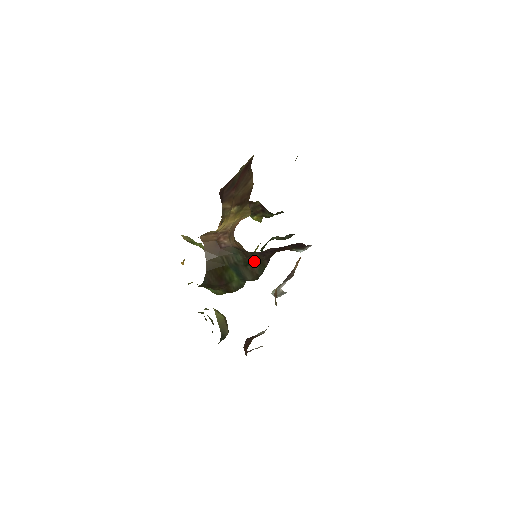
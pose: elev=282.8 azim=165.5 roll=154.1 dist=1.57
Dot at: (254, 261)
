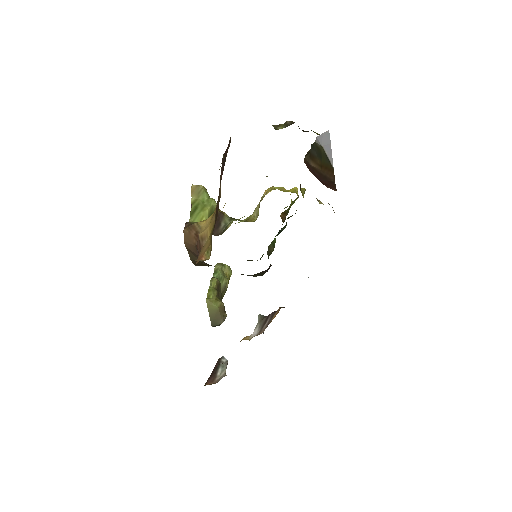
Dot at: occluded
